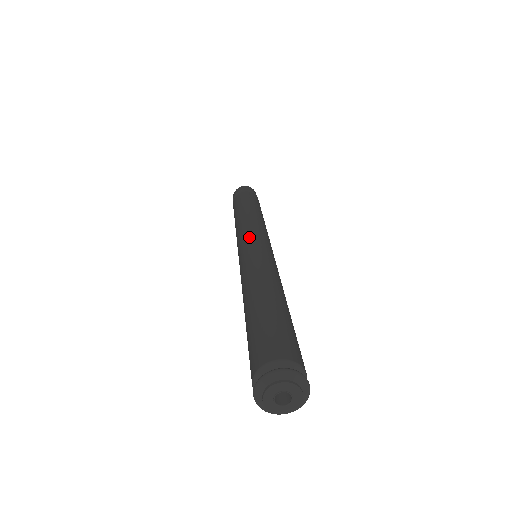
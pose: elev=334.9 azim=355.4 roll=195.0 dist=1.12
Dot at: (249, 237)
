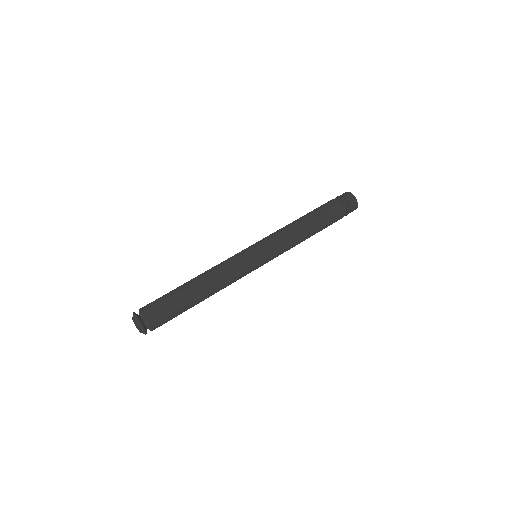
Dot at: (262, 247)
